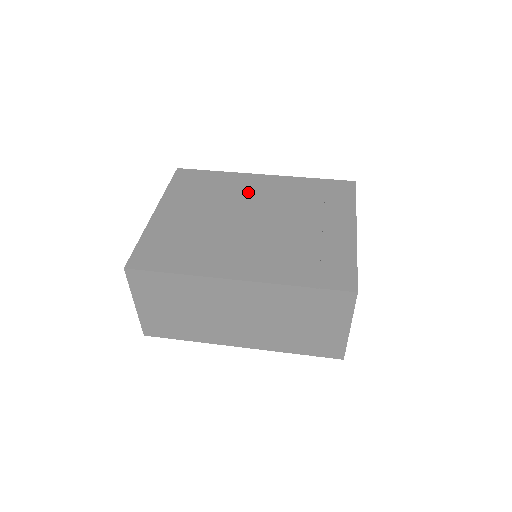
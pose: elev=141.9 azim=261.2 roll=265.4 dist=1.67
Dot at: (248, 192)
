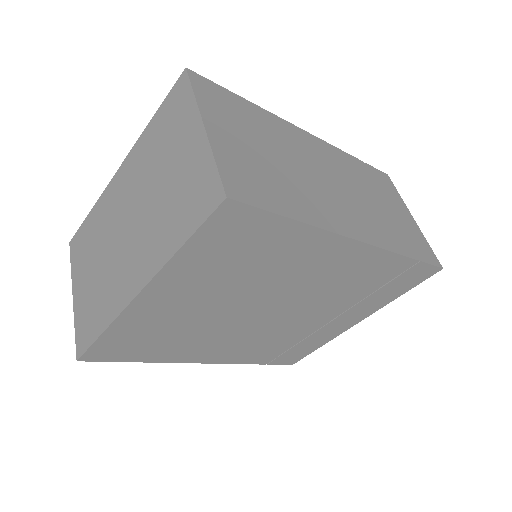
Dot at: occluded
